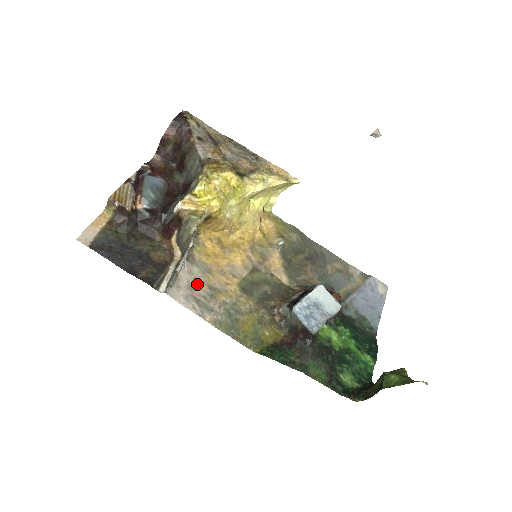
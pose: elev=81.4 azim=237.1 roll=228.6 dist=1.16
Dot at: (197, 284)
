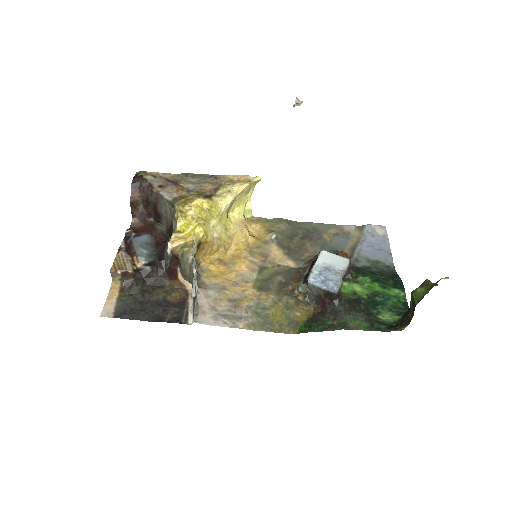
Dot at: (218, 303)
